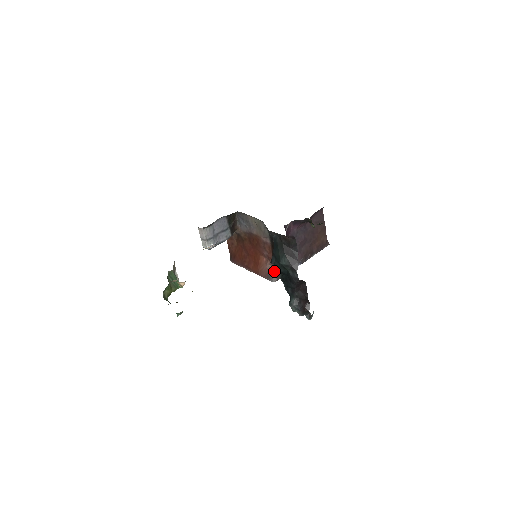
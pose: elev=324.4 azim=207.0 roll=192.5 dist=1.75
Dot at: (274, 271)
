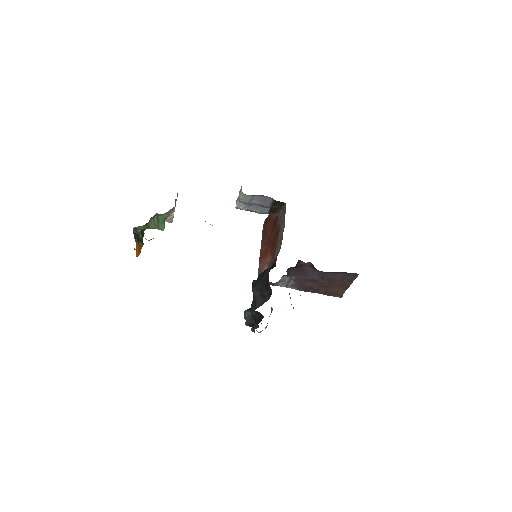
Dot at: occluded
